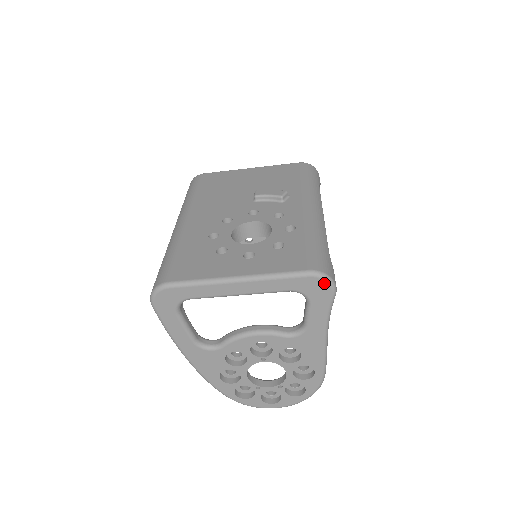
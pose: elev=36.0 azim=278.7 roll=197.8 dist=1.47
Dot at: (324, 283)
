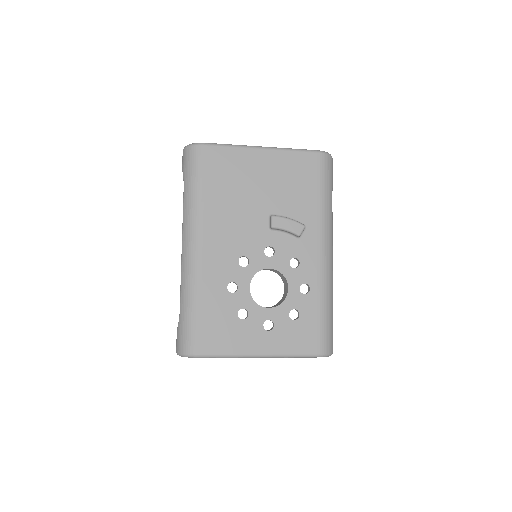
Dot at: occluded
